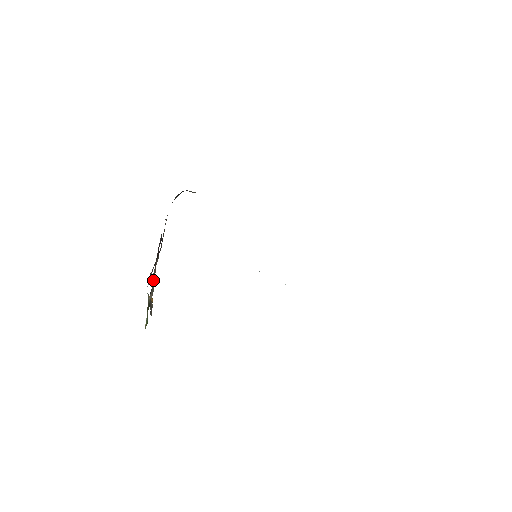
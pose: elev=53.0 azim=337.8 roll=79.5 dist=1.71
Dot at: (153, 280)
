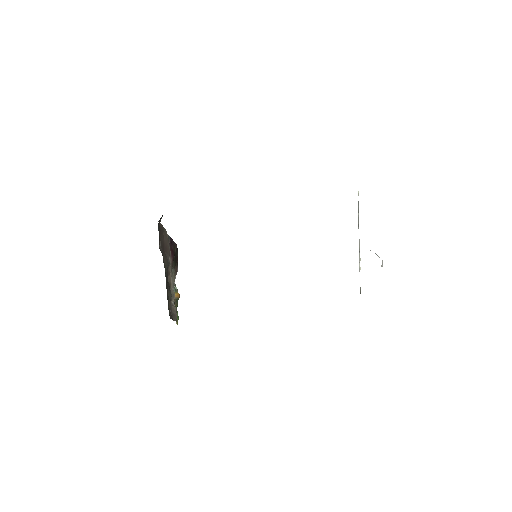
Dot at: (171, 285)
